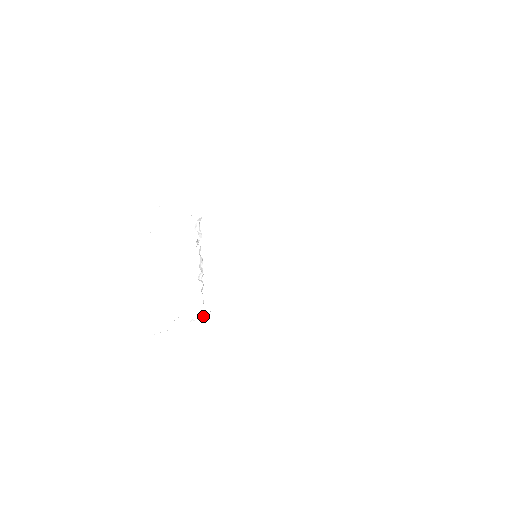
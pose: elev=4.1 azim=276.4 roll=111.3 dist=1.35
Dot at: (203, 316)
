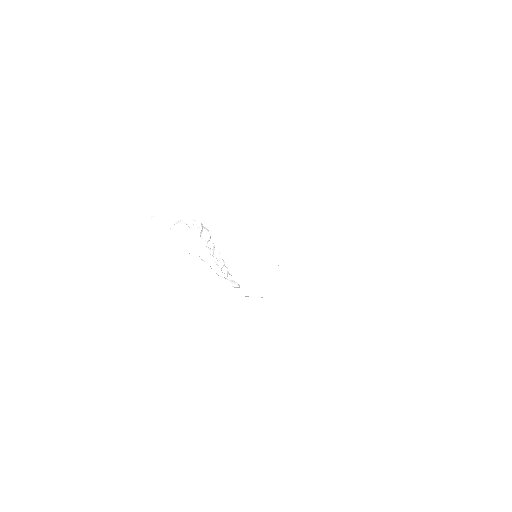
Dot at: occluded
